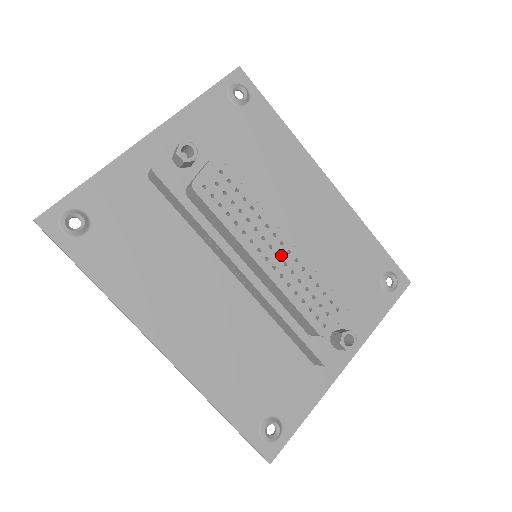
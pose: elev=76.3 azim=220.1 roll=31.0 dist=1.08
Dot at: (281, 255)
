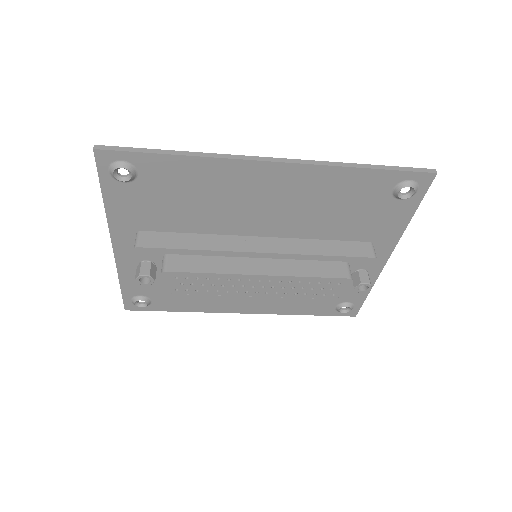
Dot at: (265, 285)
